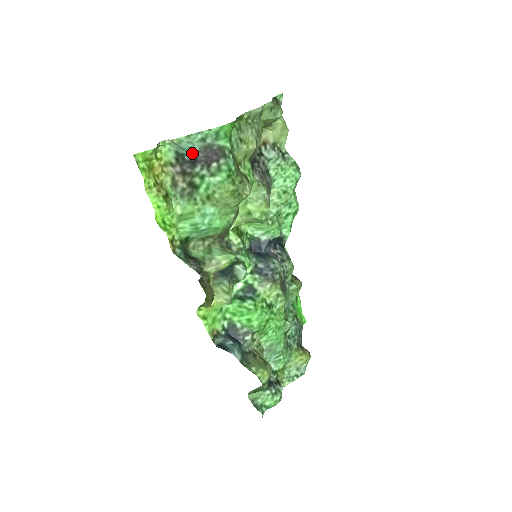
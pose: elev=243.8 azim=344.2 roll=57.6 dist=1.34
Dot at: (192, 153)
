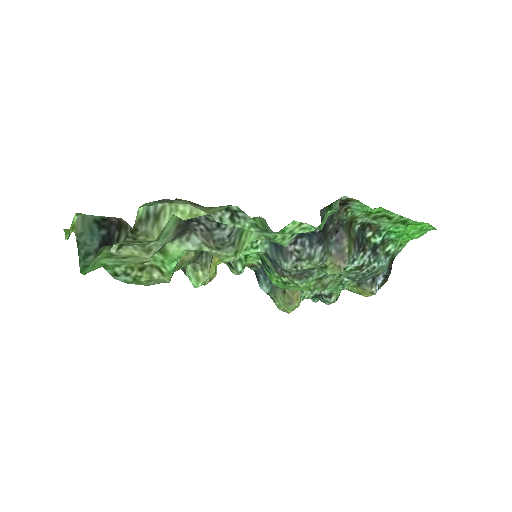
Dot at: (99, 239)
